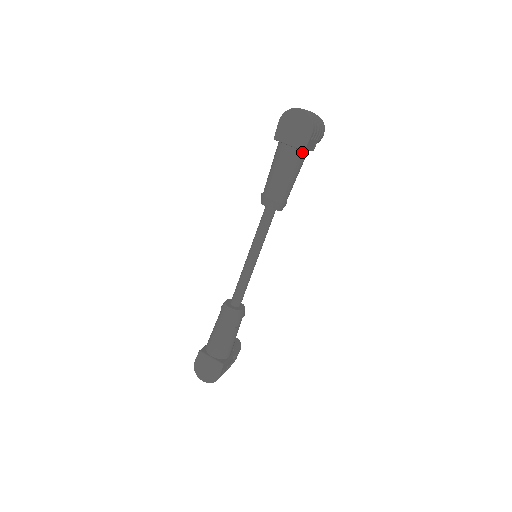
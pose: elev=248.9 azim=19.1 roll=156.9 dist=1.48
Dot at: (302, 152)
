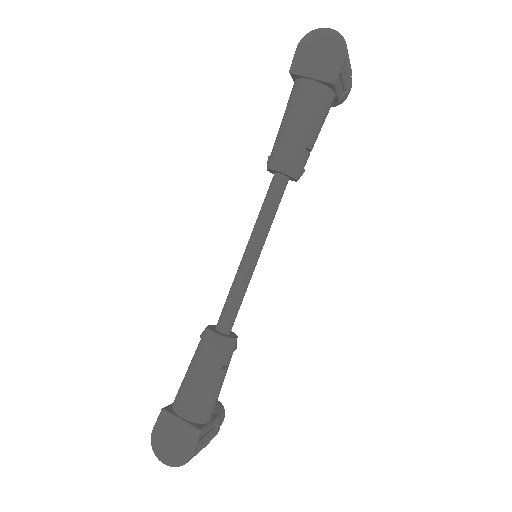
Dot at: (329, 91)
